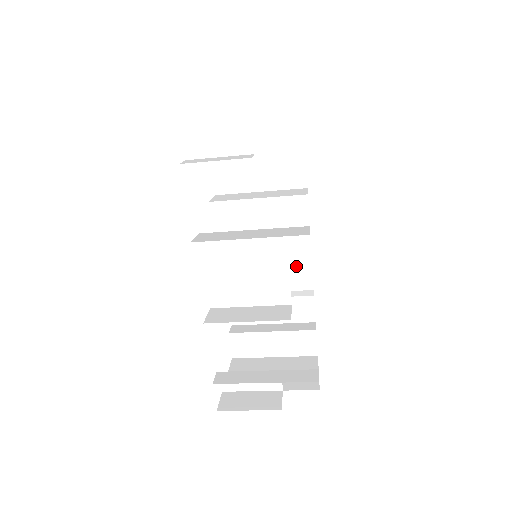
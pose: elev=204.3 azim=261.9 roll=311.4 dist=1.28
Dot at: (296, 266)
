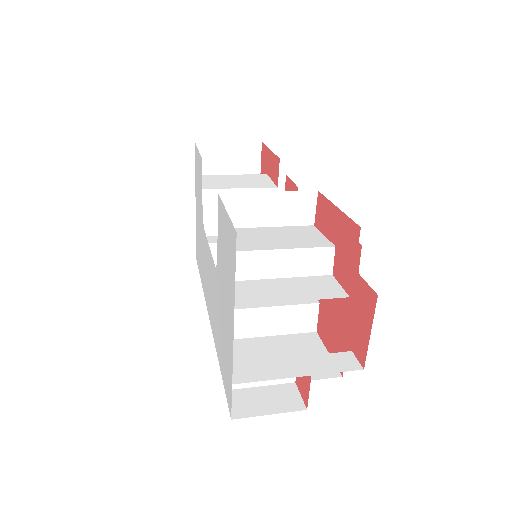
Dot at: occluded
